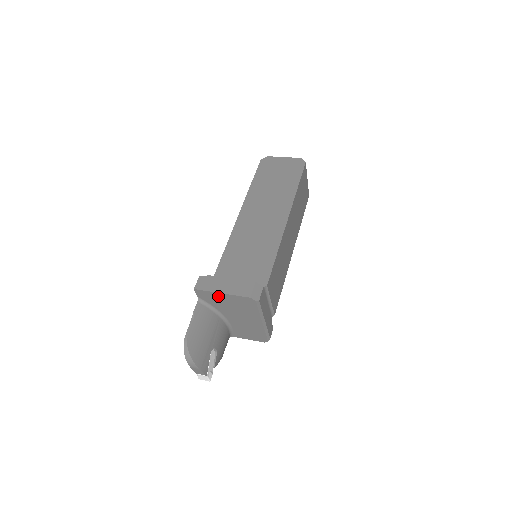
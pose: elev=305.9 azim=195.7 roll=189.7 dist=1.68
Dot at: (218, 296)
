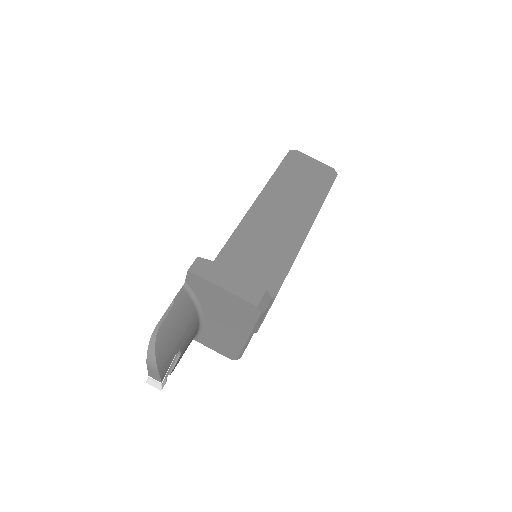
Dot at: (215, 290)
